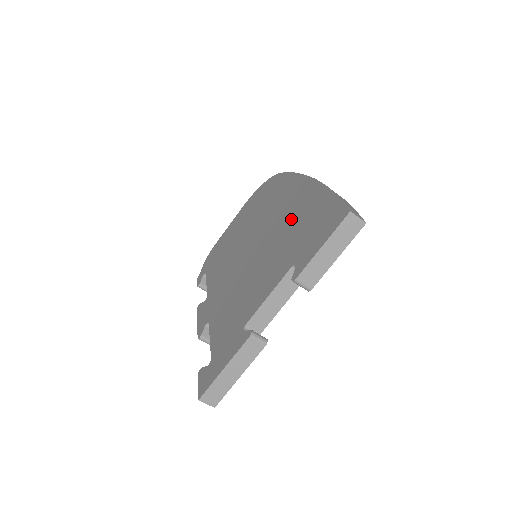
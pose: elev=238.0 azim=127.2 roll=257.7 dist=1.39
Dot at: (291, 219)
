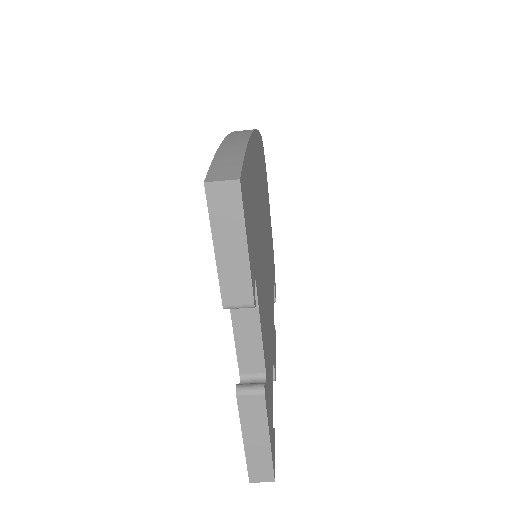
Dot at: occluded
